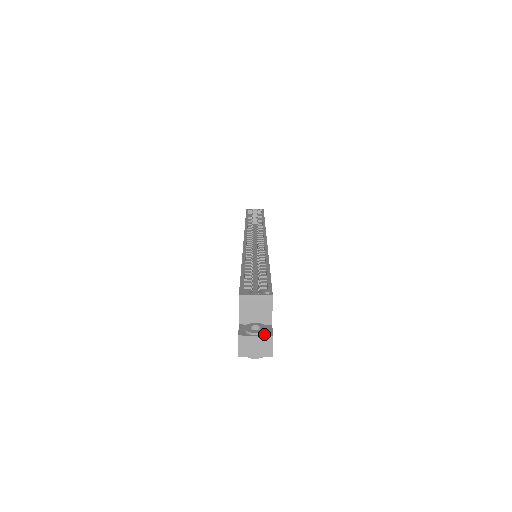
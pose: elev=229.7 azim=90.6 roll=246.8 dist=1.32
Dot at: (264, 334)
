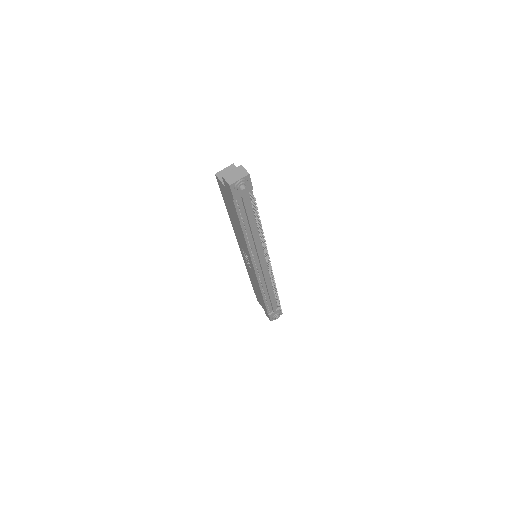
Dot at: (236, 169)
